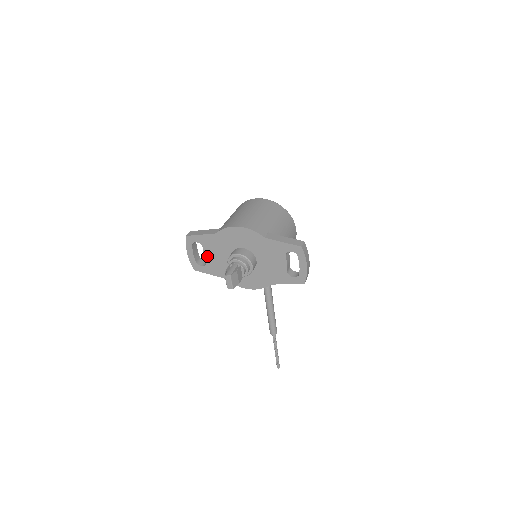
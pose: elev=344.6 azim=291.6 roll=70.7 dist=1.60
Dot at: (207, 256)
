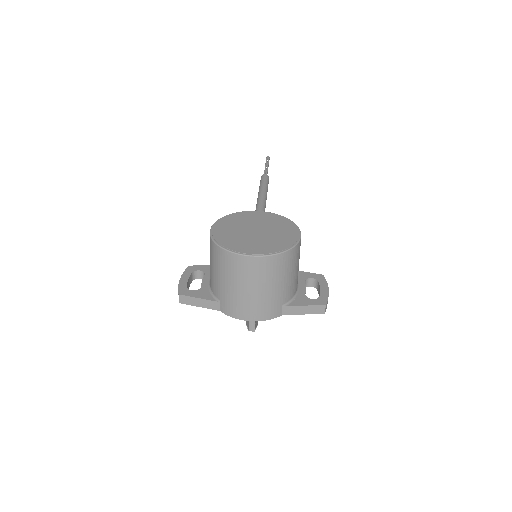
Dot at: occluded
